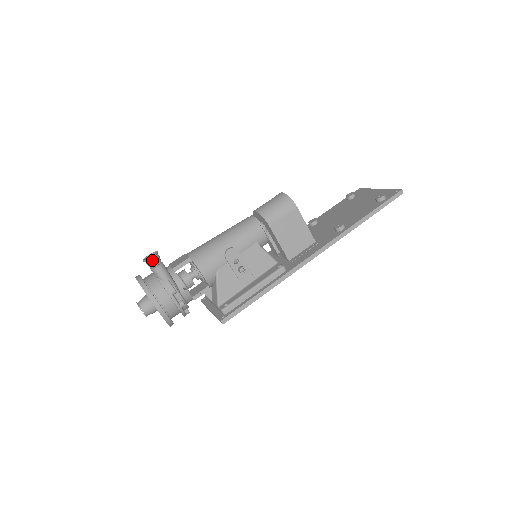
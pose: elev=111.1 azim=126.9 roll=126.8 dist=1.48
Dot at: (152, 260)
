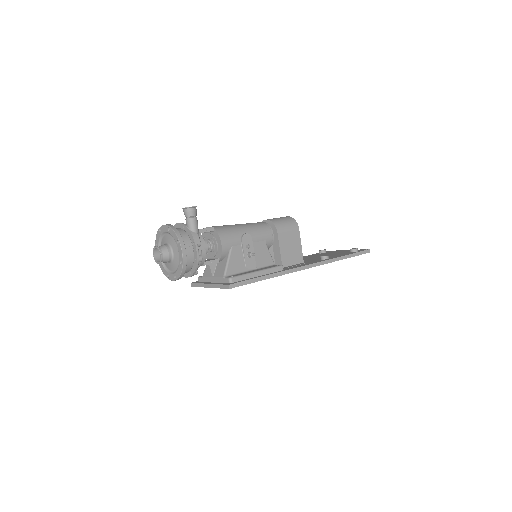
Dot at: (192, 209)
